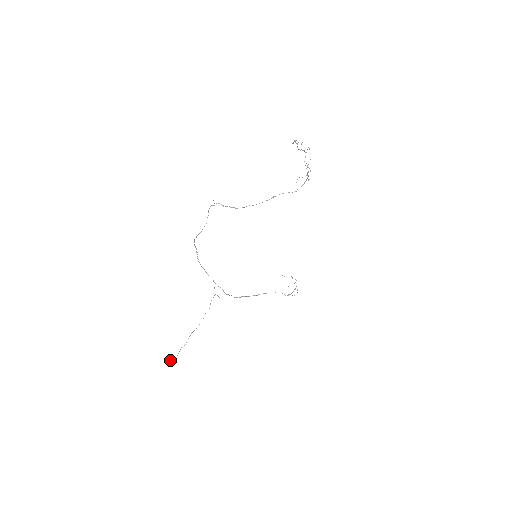
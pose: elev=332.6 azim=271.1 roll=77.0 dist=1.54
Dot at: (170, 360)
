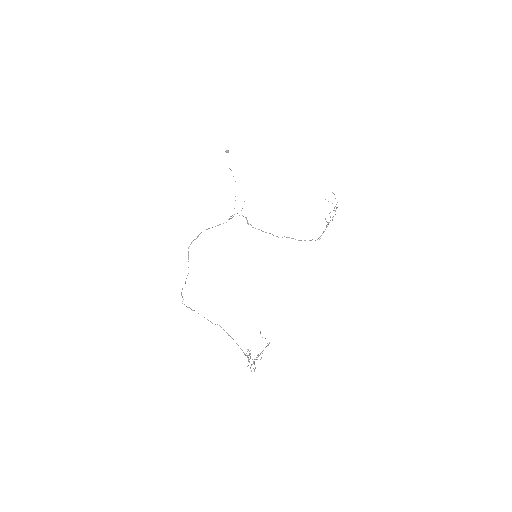
Dot at: (226, 152)
